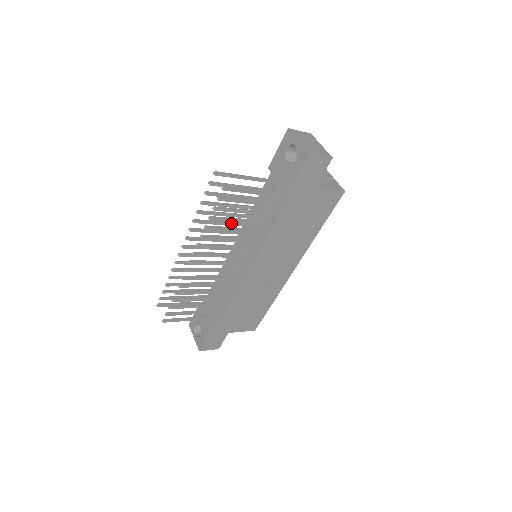
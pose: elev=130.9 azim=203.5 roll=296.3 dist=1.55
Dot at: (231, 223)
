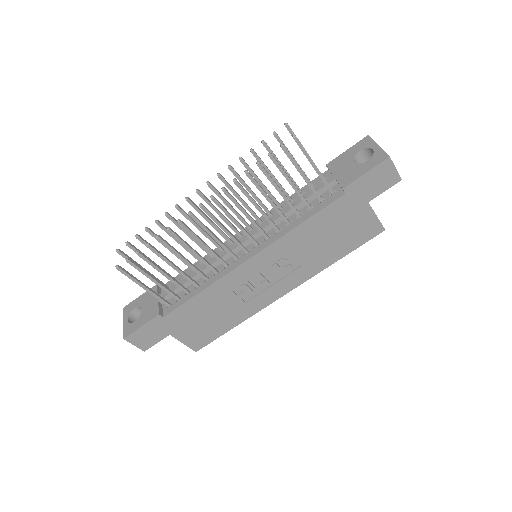
Dot at: (259, 199)
